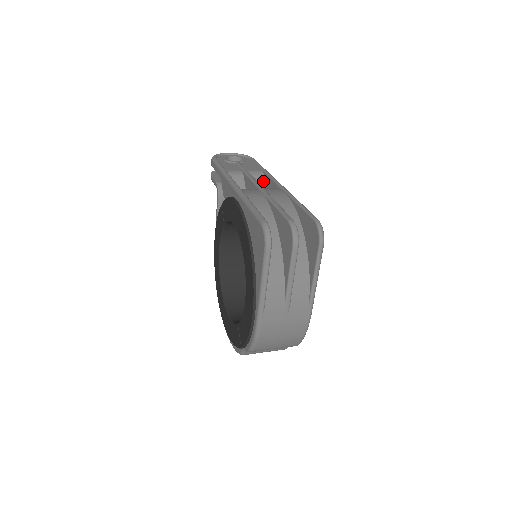
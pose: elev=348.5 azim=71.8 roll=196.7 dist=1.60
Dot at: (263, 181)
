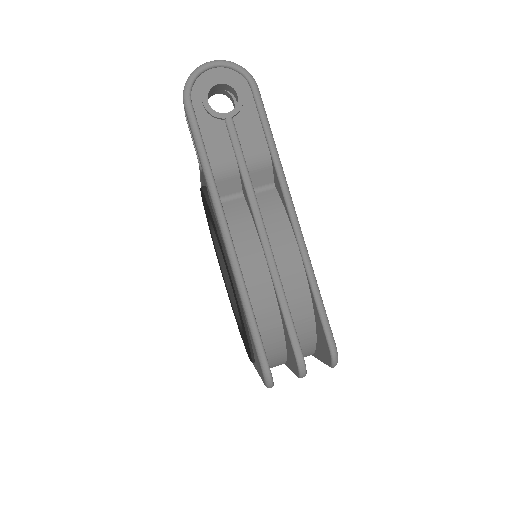
Dot at: (269, 172)
